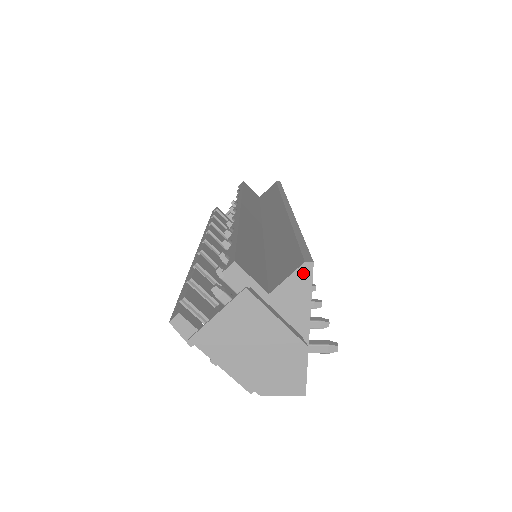
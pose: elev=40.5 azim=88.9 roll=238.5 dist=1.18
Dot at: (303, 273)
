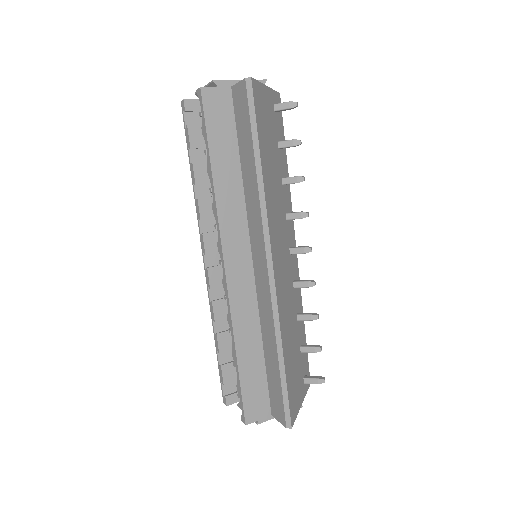
Dot at: occluded
